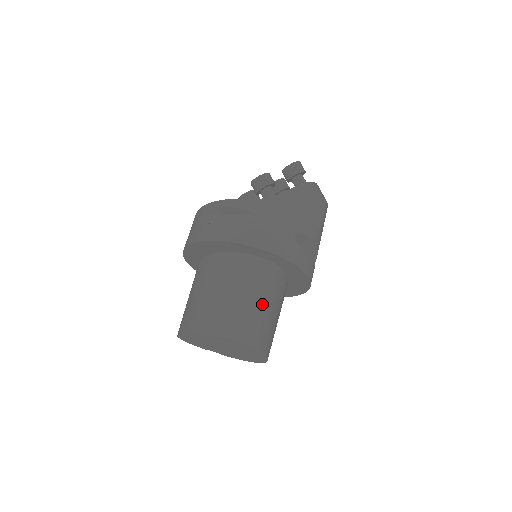
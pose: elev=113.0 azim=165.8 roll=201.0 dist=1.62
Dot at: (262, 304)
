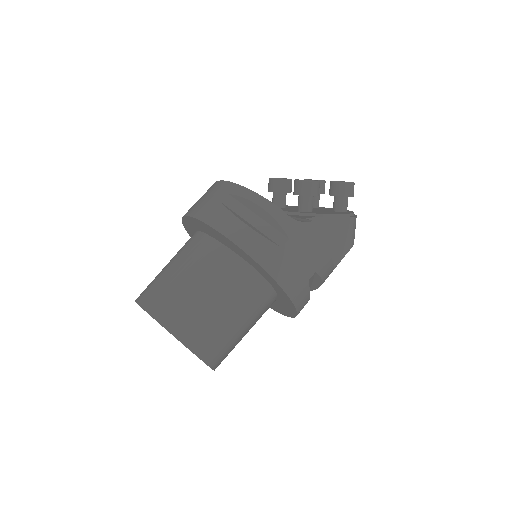
Dot at: (241, 327)
